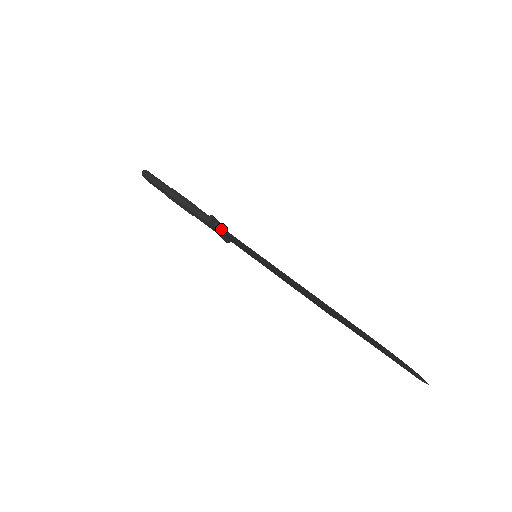
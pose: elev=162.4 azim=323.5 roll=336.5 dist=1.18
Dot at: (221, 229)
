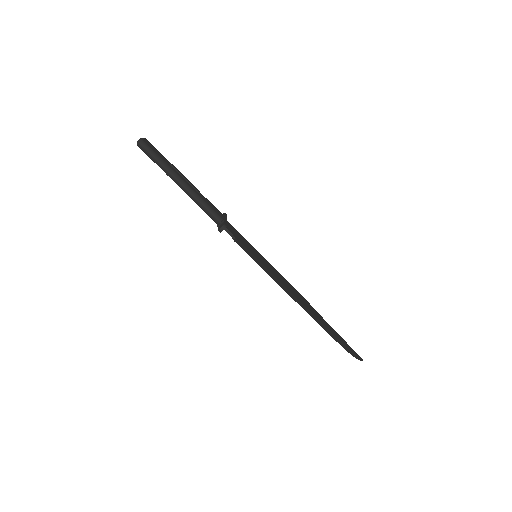
Dot at: (229, 234)
